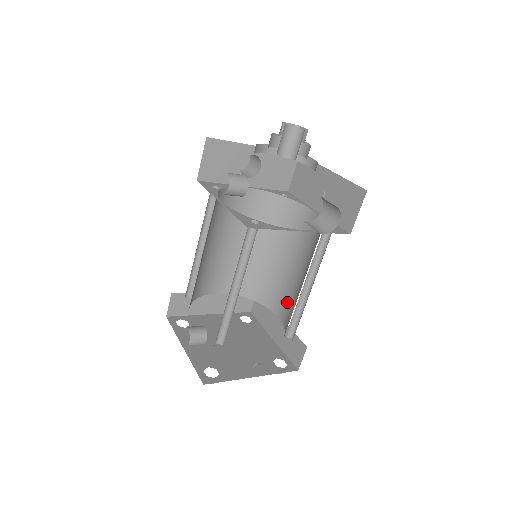
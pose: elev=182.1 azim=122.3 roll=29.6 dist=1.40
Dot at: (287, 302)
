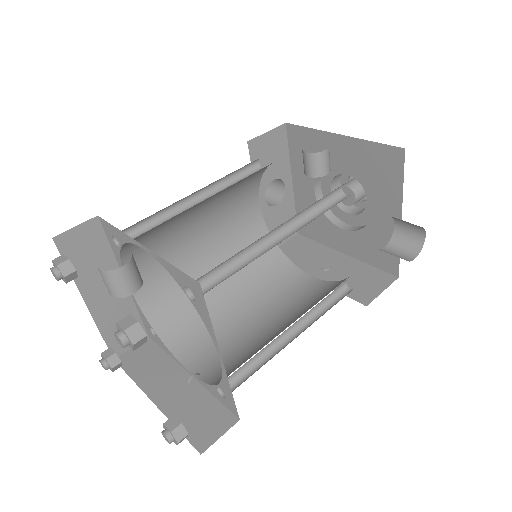
Dot at: (221, 353)
